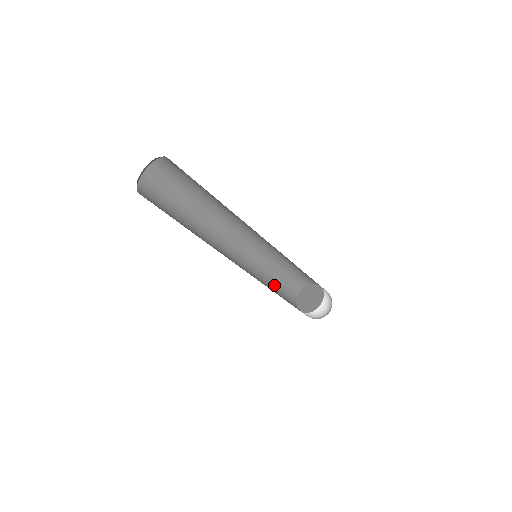
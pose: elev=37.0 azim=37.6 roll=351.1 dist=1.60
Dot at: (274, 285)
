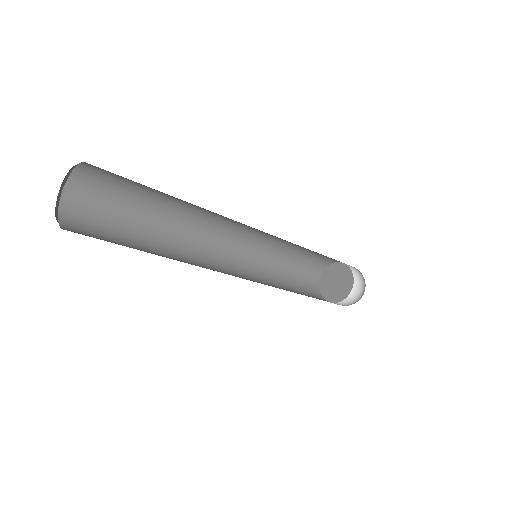
Dot at: (287, 276)
